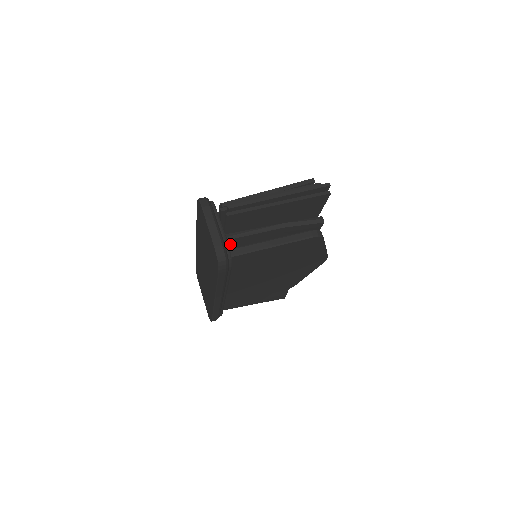
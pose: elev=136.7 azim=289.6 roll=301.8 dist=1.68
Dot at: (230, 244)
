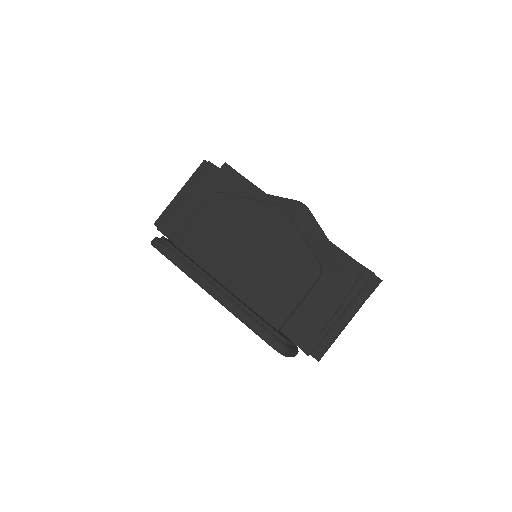
Dot at: occluded
